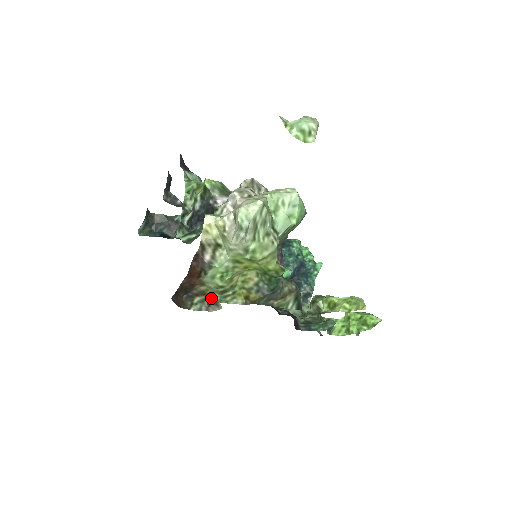
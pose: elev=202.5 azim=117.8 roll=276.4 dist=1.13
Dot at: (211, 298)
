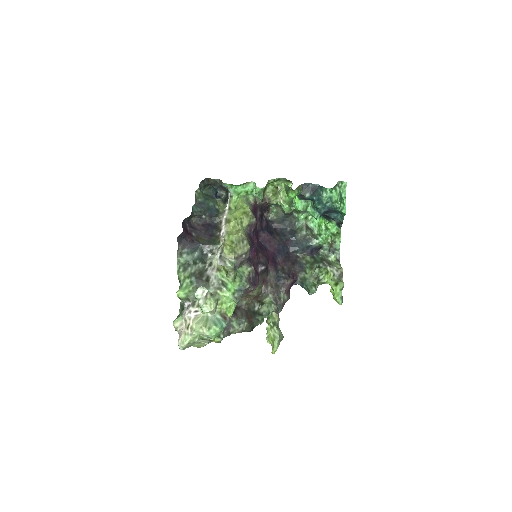
Dot at: occluded
